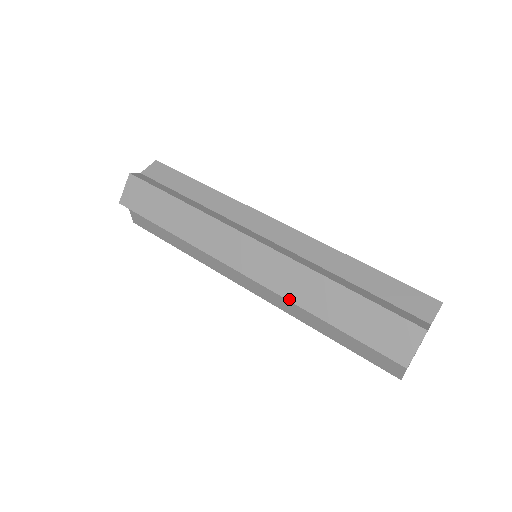
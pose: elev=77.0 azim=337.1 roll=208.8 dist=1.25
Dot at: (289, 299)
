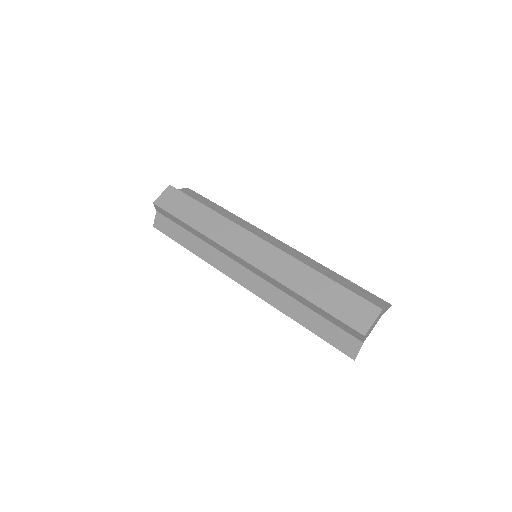
Dot at: (280, 281)
